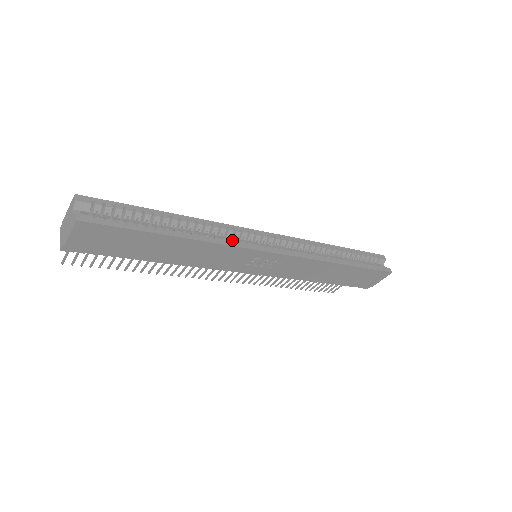
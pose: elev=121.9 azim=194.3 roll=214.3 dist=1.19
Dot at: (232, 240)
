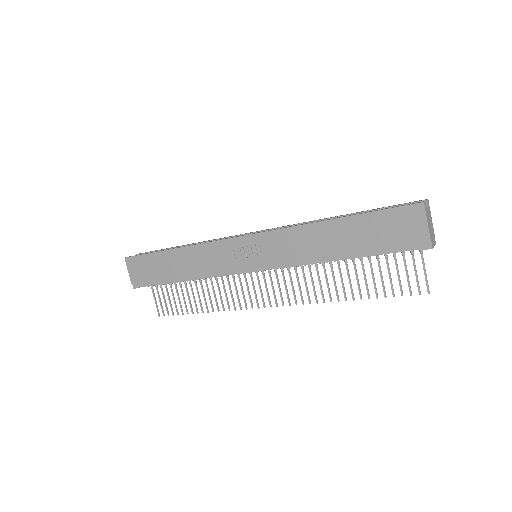
Dot at: occluded
